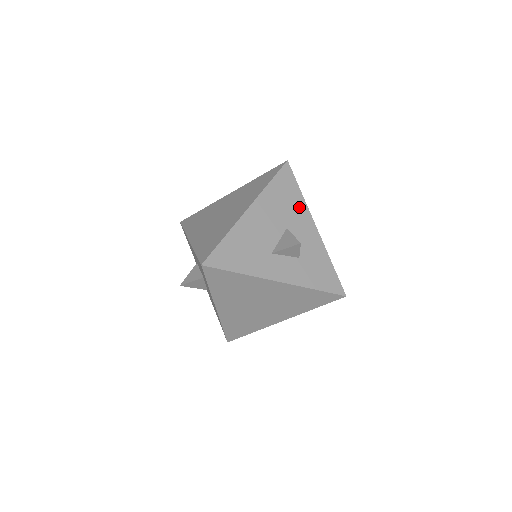
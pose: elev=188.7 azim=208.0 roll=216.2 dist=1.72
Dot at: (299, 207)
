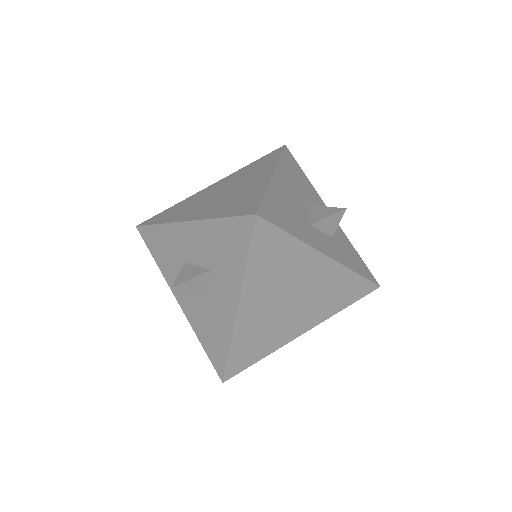
Dot at: (311, 189)
